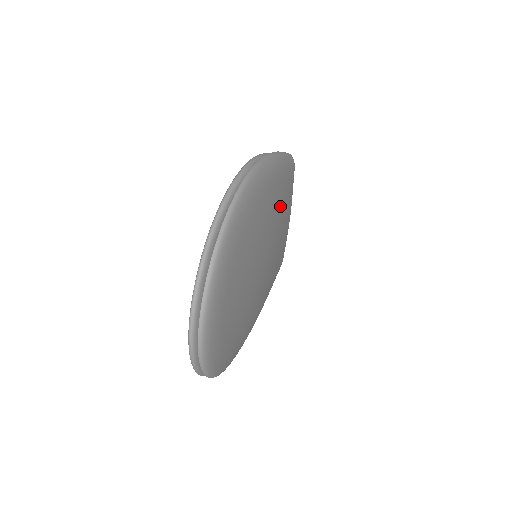
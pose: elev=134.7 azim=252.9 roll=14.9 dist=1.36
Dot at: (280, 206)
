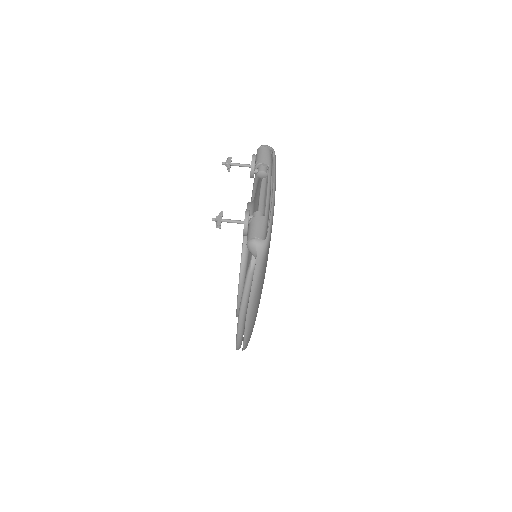
Dot at: occluded
